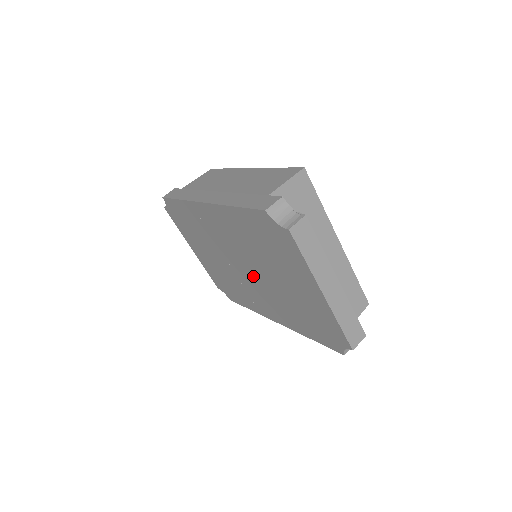
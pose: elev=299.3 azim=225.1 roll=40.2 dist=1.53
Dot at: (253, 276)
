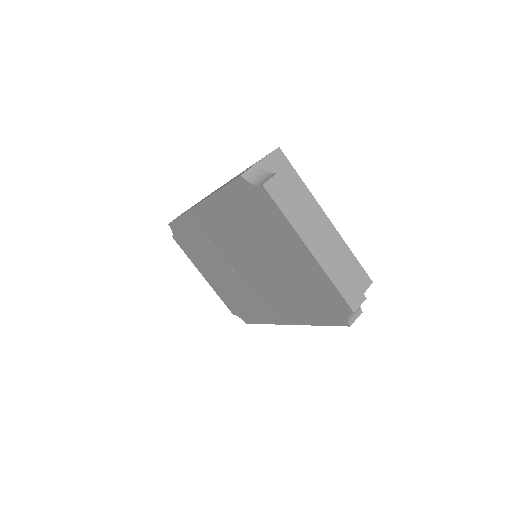
Dot at: (254, 272)
